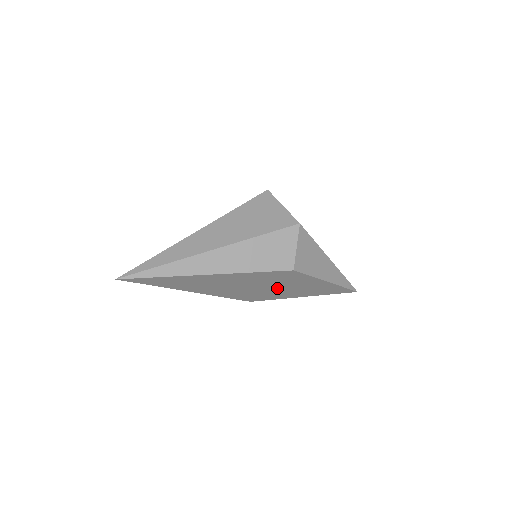
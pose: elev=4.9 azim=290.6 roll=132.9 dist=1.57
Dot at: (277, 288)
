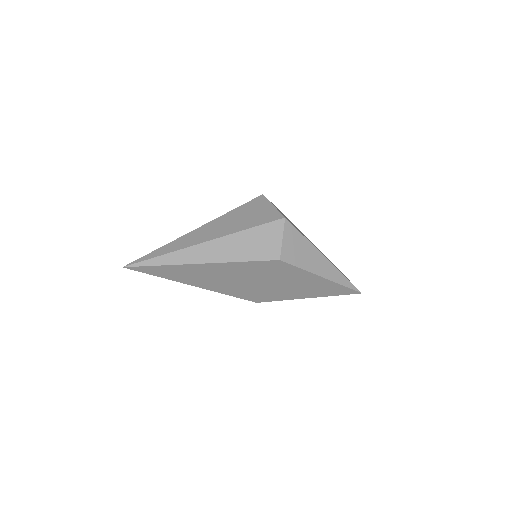
Dot at: (275, 284)
